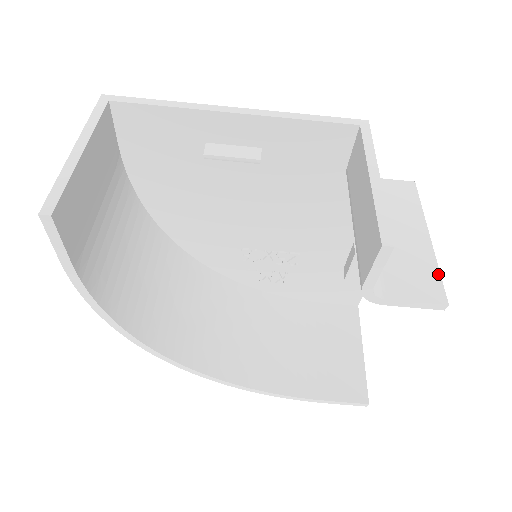
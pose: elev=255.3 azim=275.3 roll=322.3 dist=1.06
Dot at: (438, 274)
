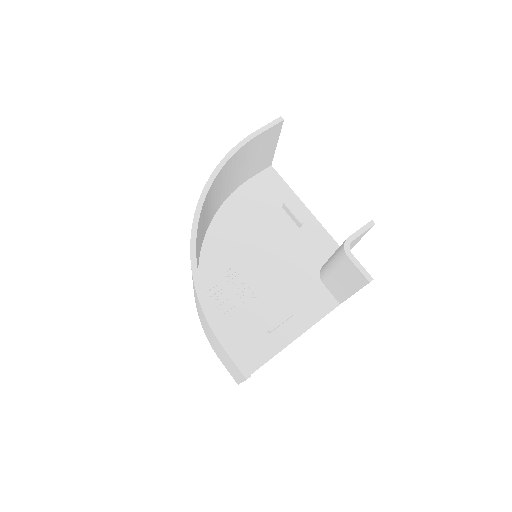
Dot at: occluded
